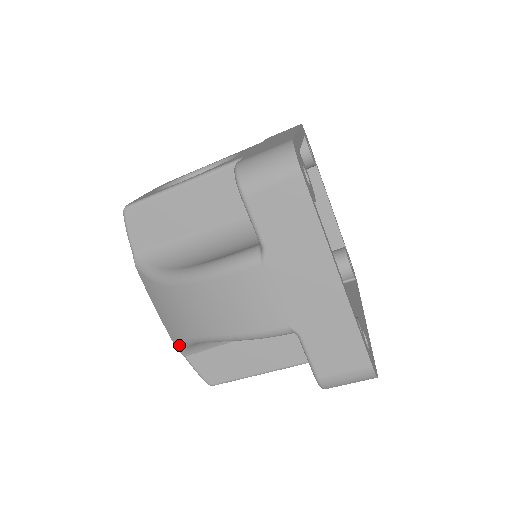
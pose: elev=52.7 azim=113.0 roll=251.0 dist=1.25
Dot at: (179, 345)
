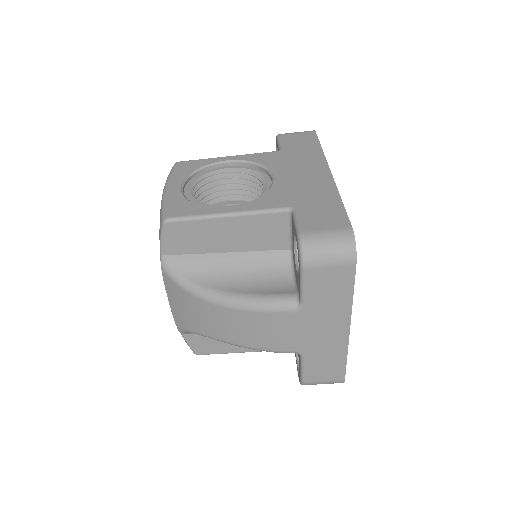
Dot at: (184, 330)
